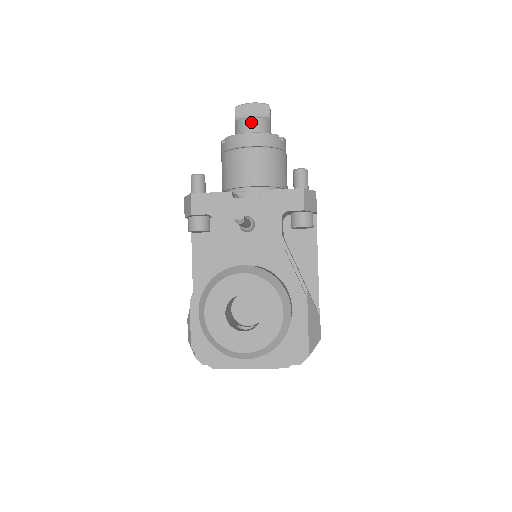
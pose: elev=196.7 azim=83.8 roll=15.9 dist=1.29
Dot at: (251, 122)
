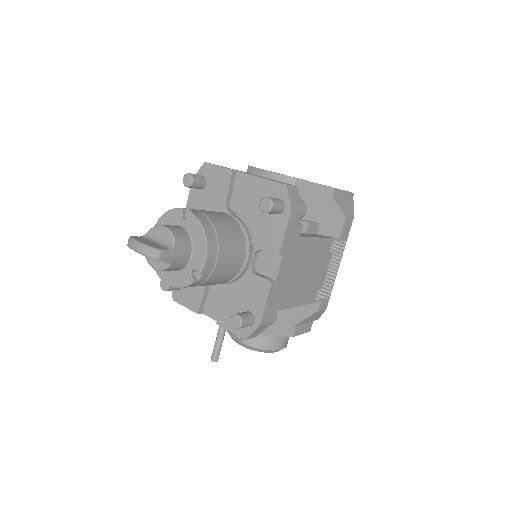
Dot at: occluded
